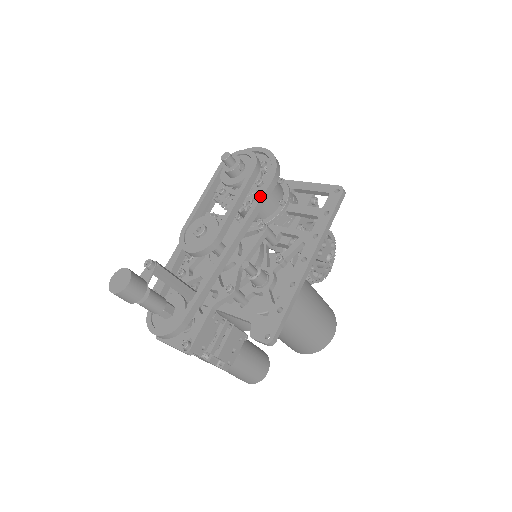
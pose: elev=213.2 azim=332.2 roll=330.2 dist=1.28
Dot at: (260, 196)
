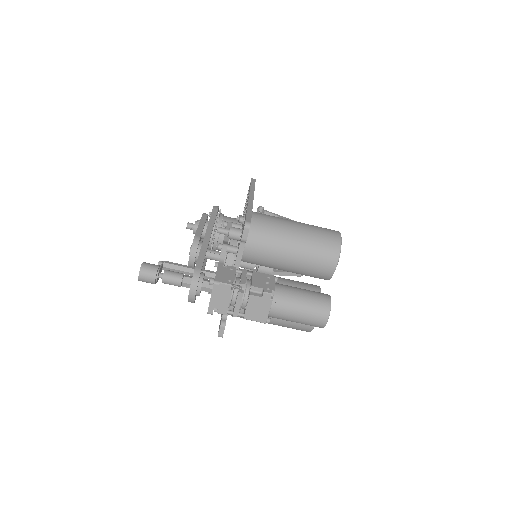
Dot at: (211, 215)
